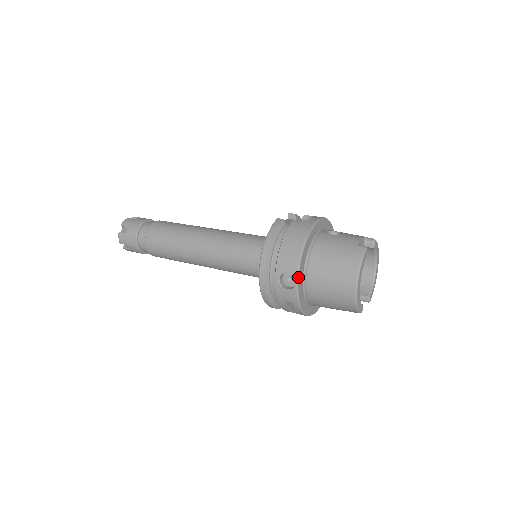
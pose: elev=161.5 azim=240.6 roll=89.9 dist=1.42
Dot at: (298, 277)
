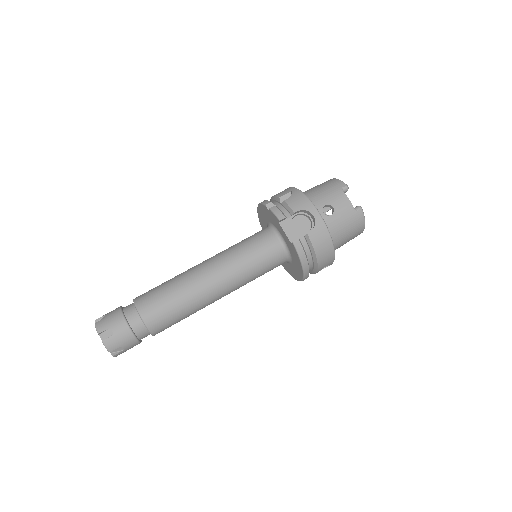
Dot at: occluded
